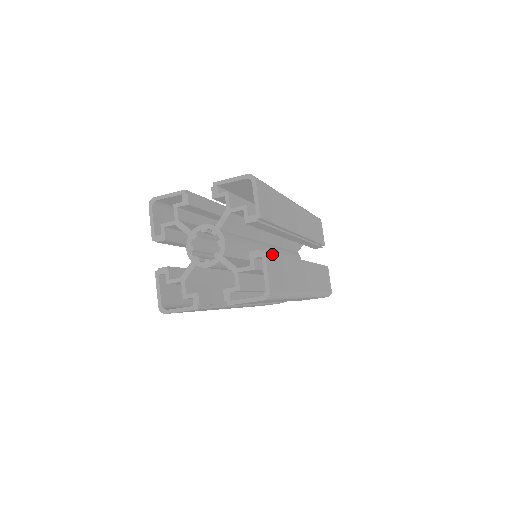
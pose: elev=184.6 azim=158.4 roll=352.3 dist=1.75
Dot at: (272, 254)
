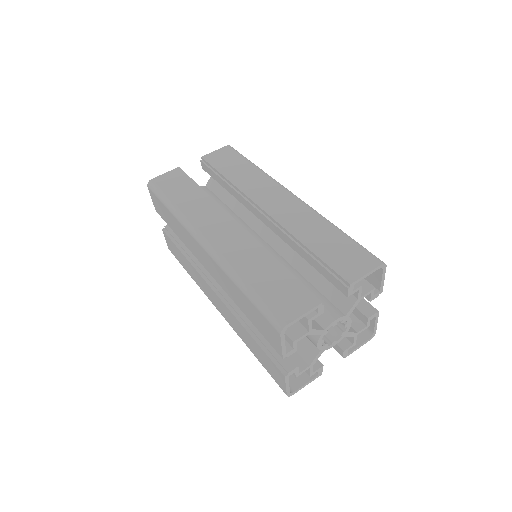
Dot at: (365, 300)
